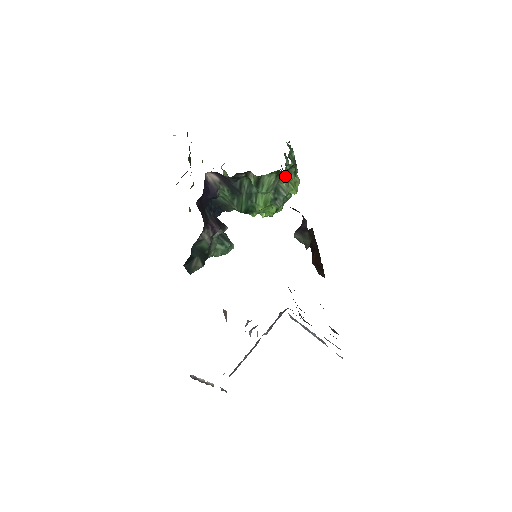
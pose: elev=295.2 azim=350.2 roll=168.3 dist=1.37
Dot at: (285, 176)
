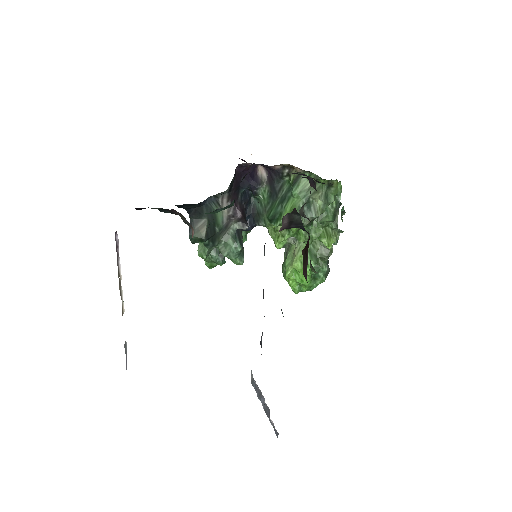
Dot at: (322, 194)
